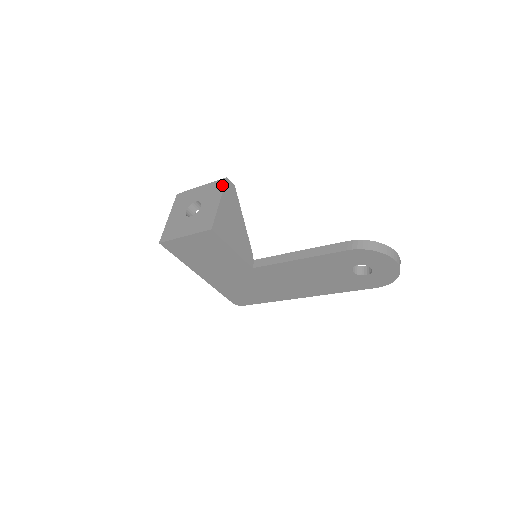
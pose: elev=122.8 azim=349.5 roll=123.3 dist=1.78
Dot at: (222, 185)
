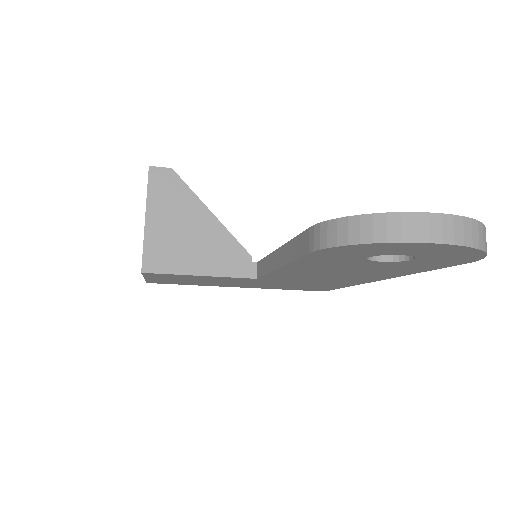
Dot at: occluded
